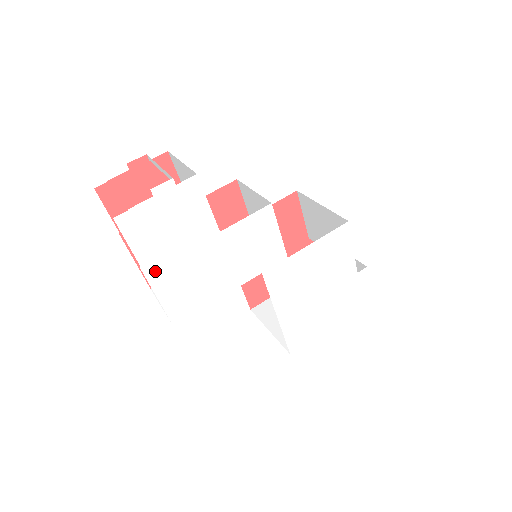
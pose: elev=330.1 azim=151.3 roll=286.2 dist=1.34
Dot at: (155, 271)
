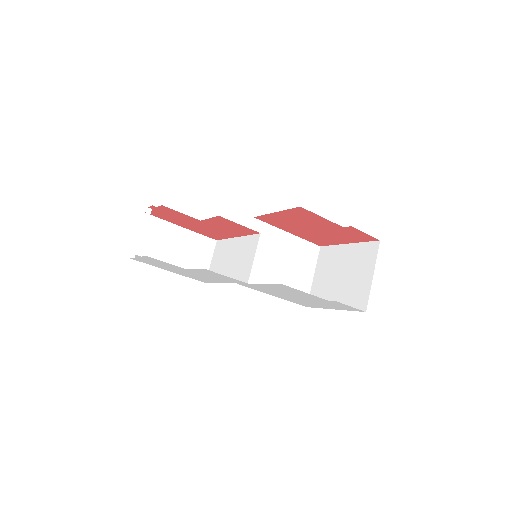
Dot at: (171, 271)
